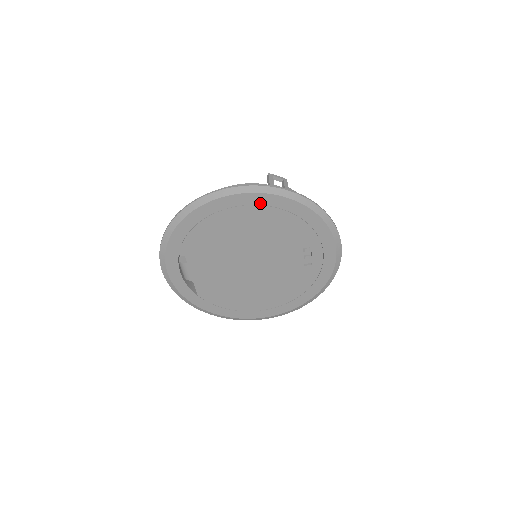
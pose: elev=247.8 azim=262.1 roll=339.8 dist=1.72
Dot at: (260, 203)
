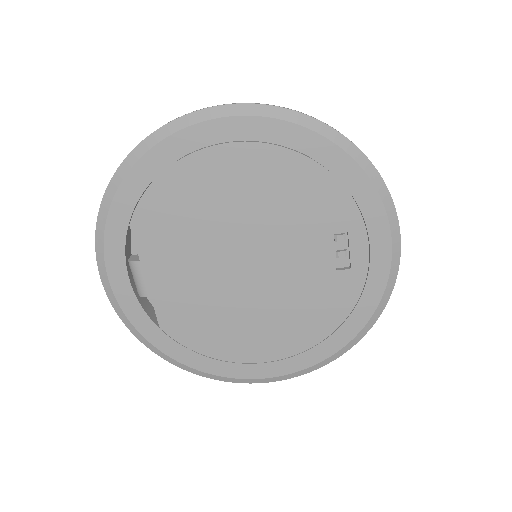
Dot at: (257, 138)
